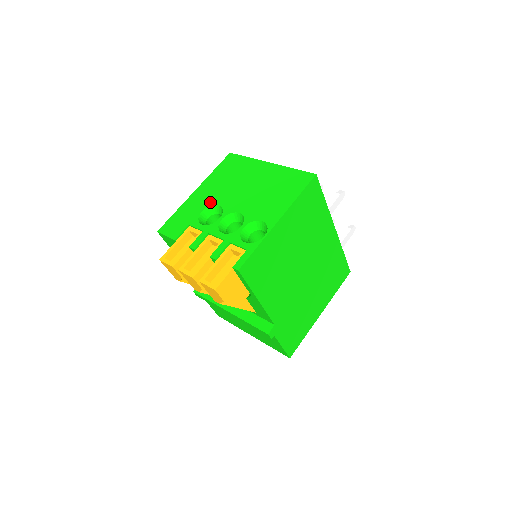
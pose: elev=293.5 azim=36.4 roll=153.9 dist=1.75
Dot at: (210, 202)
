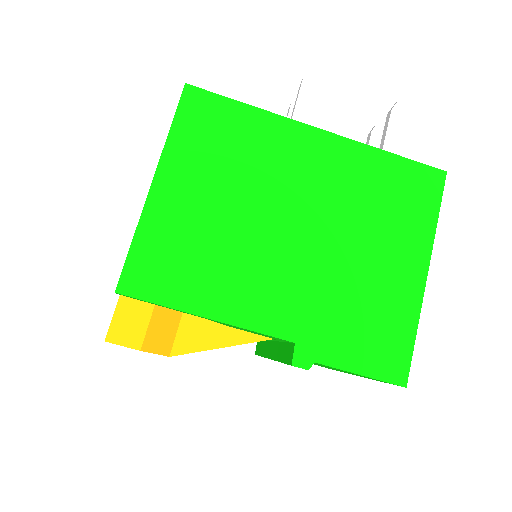
Dot at: occluded
